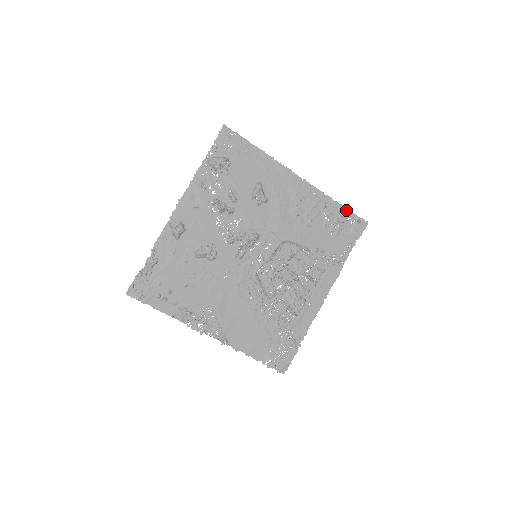
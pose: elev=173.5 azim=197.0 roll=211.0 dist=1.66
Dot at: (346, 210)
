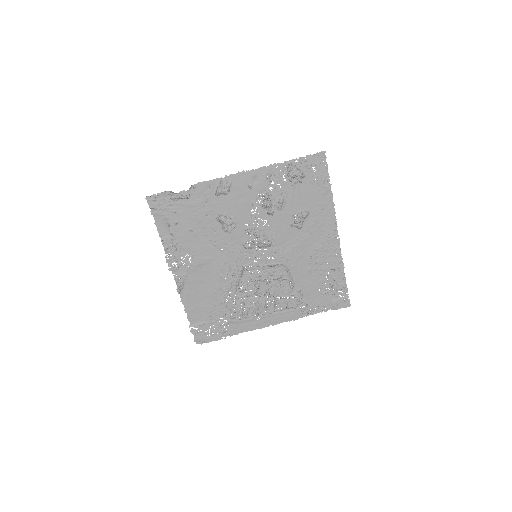
Dot at: (345, 284)
